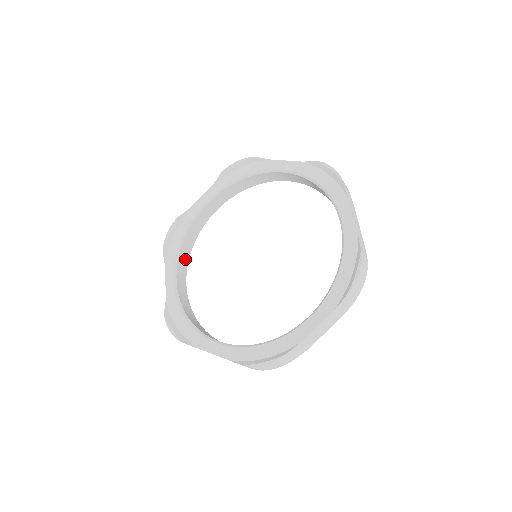
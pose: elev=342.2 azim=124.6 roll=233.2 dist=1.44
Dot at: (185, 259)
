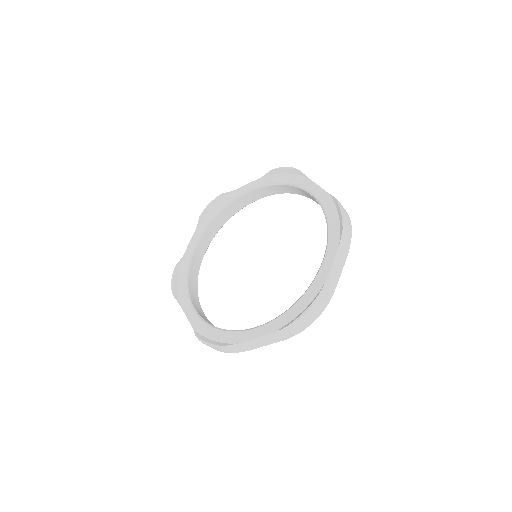
Dot at: (195, 296)
